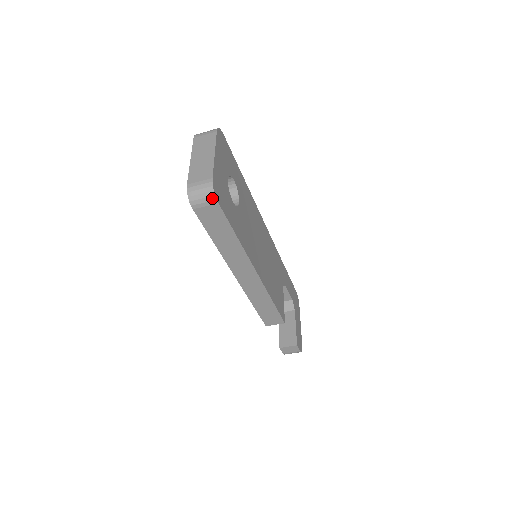
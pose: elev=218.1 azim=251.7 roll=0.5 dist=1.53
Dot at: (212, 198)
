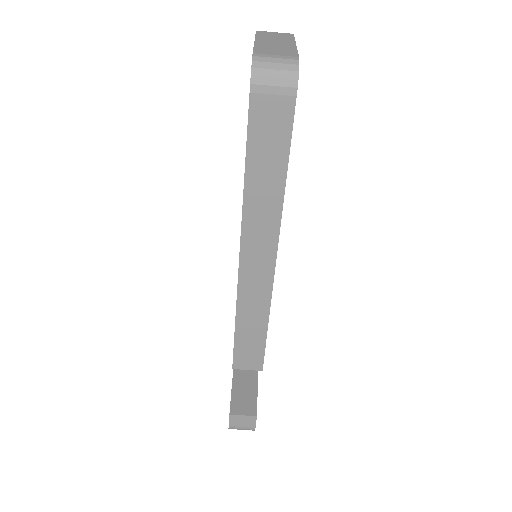
Dot at: (291, 83)
